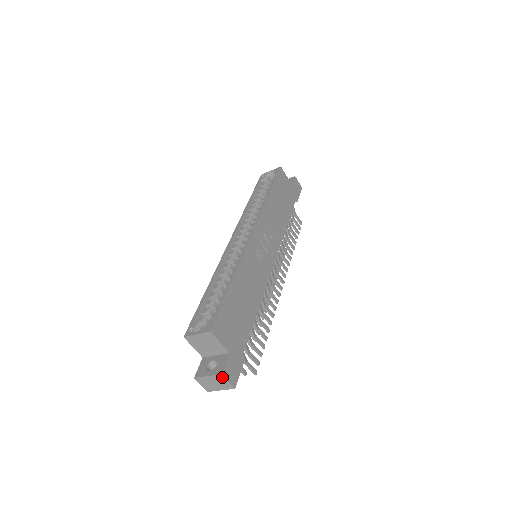
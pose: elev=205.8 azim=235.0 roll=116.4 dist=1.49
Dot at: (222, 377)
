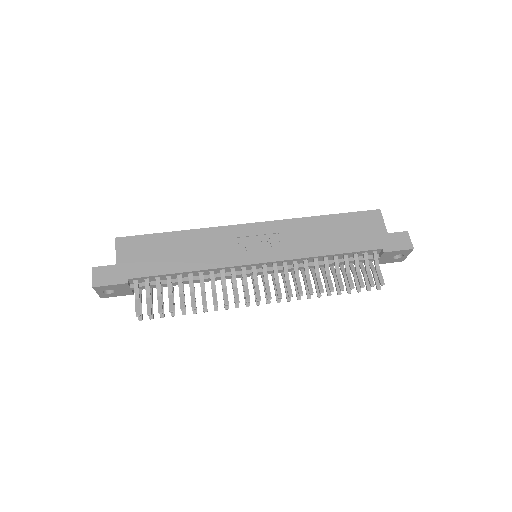
Dot at: (93, 272)
